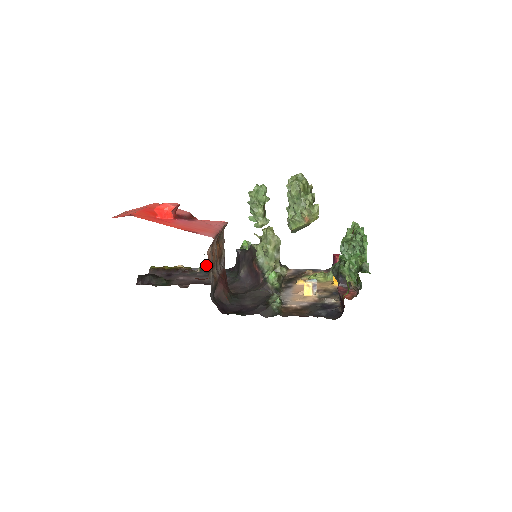
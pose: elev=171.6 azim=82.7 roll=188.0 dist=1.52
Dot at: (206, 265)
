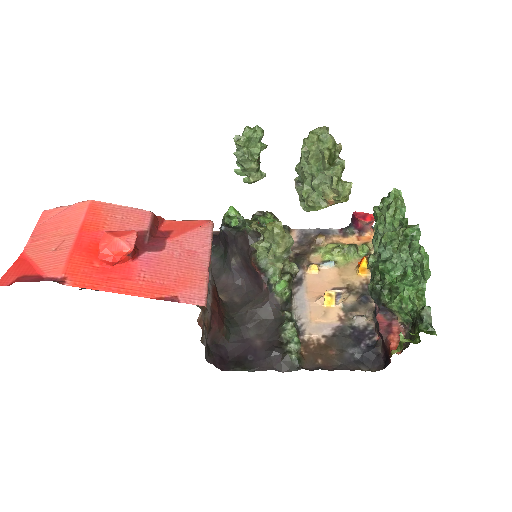
Dot at: occluded
